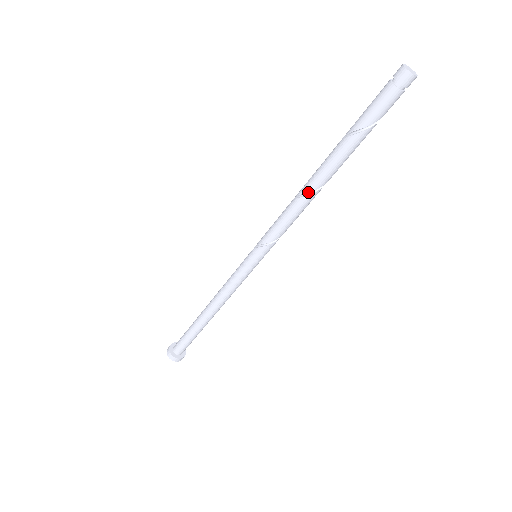
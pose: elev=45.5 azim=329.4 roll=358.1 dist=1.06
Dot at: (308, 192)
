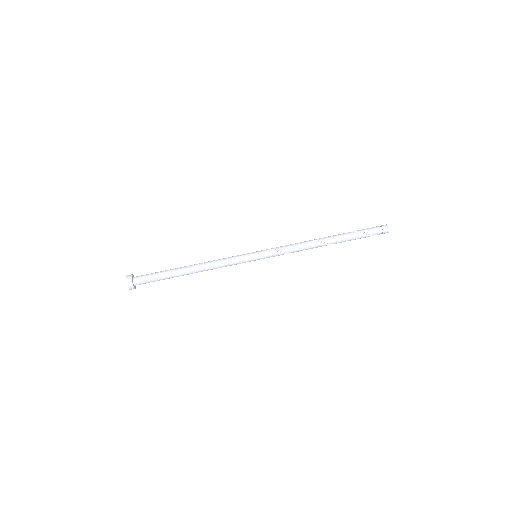
Dot at: (313, 240)
